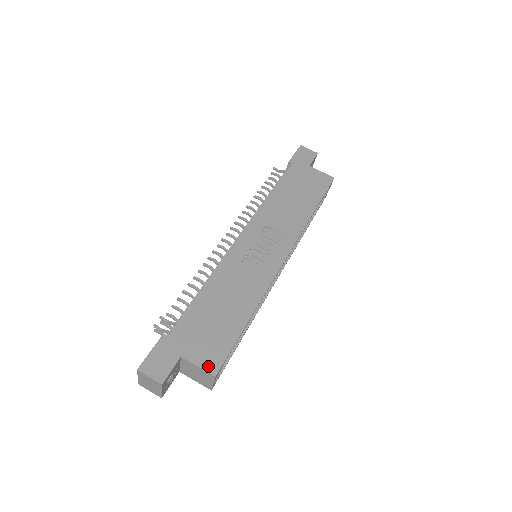
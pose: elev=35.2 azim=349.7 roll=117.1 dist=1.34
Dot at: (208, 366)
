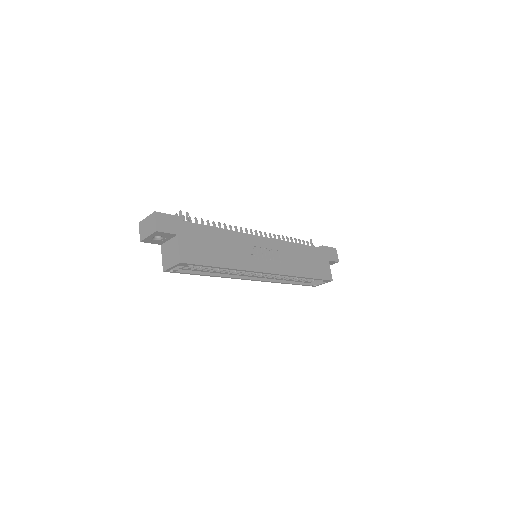
Dot at: (183, 255)
